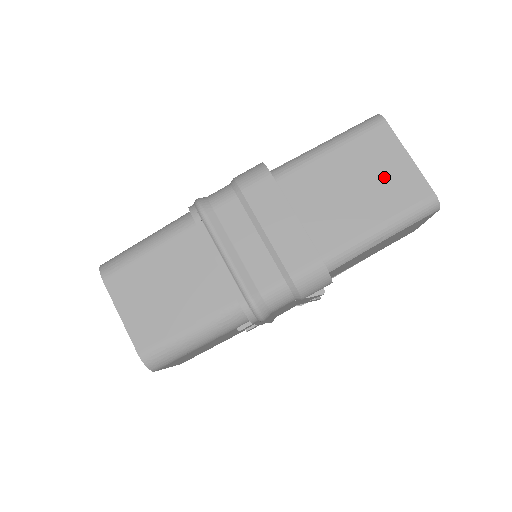
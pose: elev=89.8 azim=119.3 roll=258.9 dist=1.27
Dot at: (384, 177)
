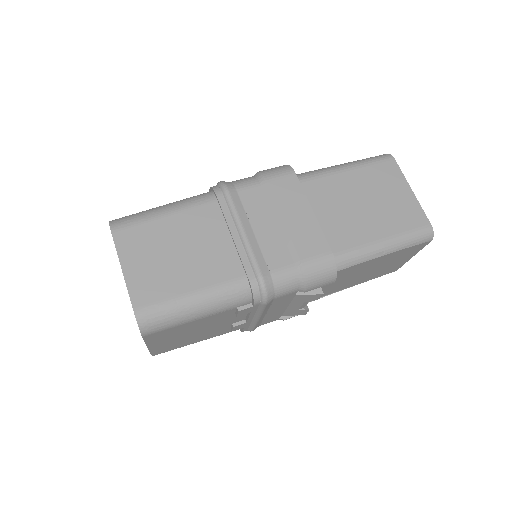
Dot at: (389, 201)
